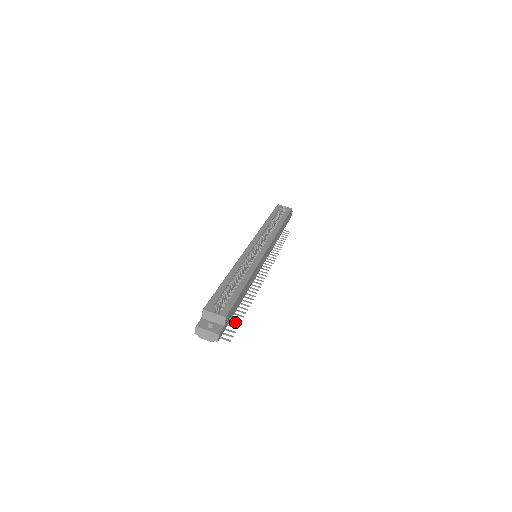
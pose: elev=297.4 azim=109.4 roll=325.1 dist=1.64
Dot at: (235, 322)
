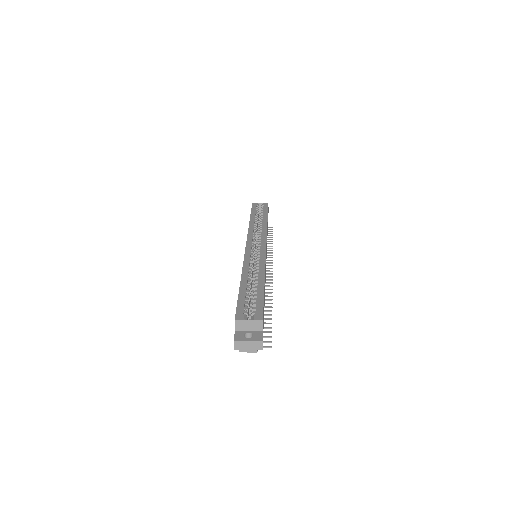
Dot at: (266, 327)
